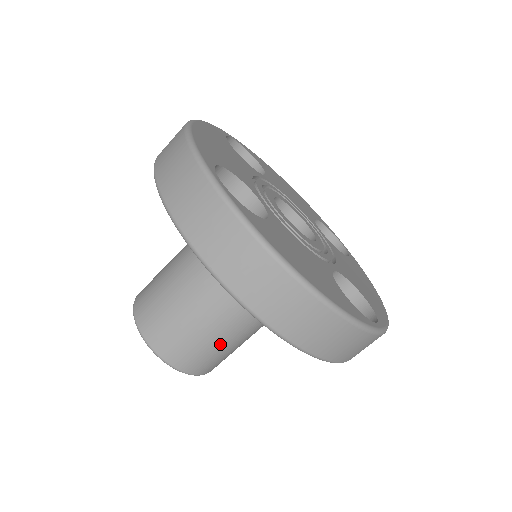
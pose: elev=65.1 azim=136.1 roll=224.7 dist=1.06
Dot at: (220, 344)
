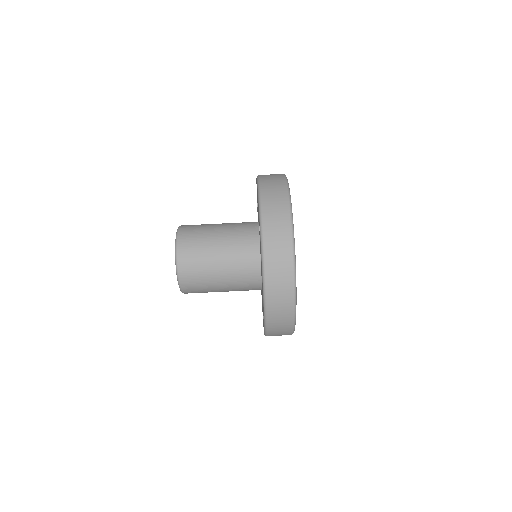
Dot at: (211, 284)
